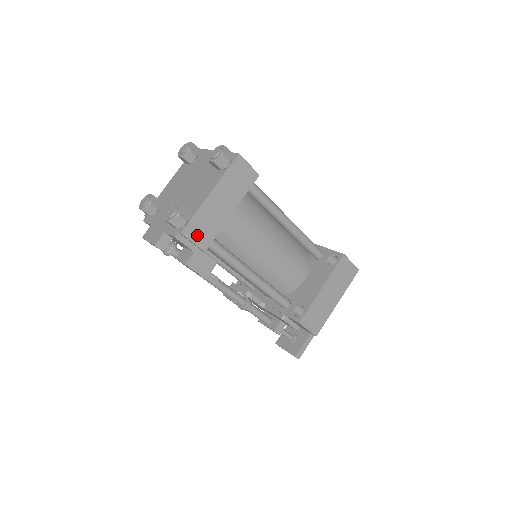
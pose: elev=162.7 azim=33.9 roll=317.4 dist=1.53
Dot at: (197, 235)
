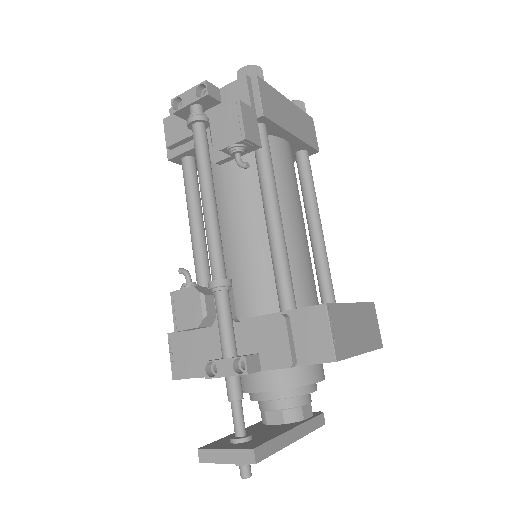
Dot at: (265, 98)
